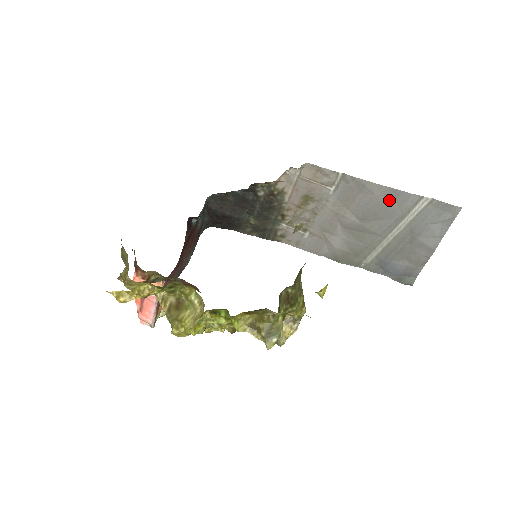
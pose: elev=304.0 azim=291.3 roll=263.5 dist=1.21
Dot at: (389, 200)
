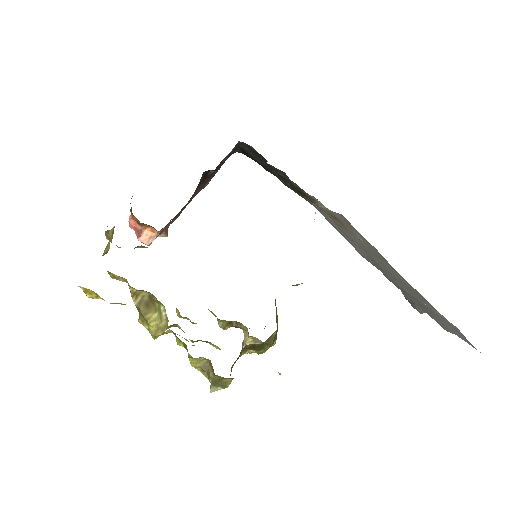
Dot at: (415, 292)
